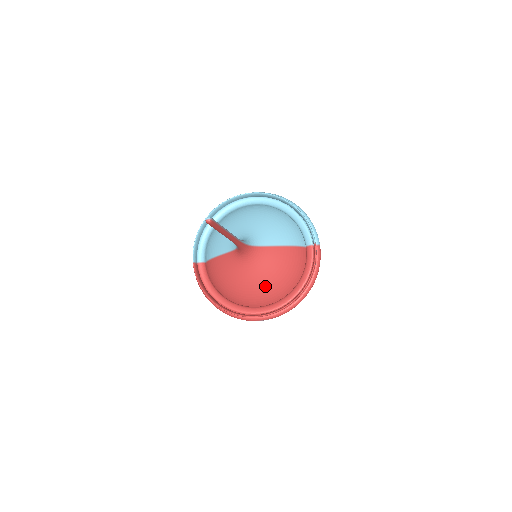
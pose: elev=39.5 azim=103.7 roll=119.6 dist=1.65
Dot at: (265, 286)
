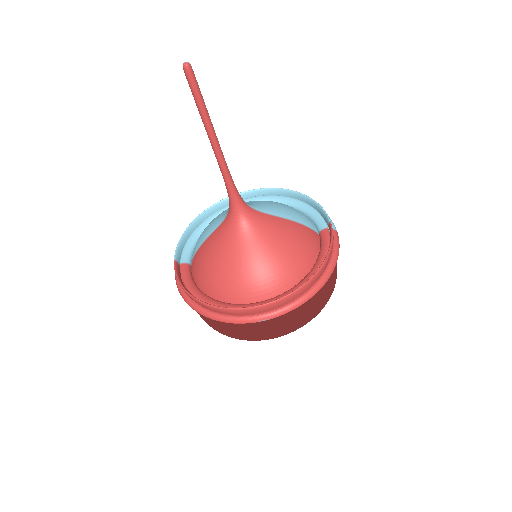
Dot at: (266, 264)
